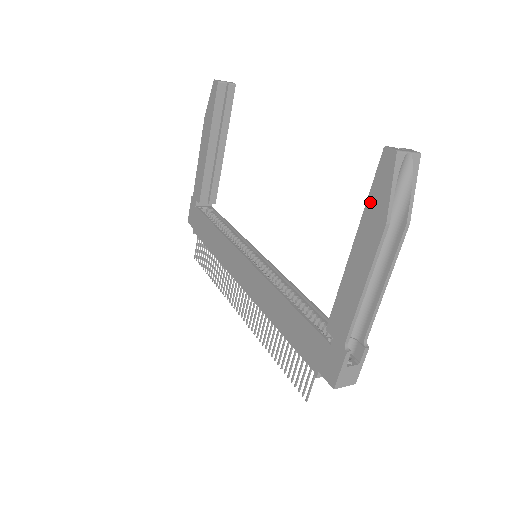
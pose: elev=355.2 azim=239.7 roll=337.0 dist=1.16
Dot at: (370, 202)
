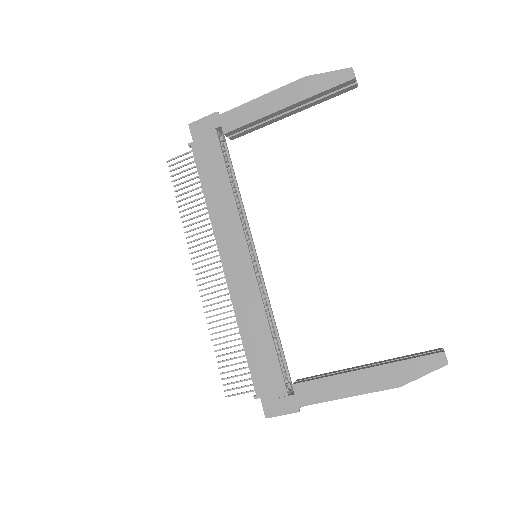
Dot at: (403, 364)
